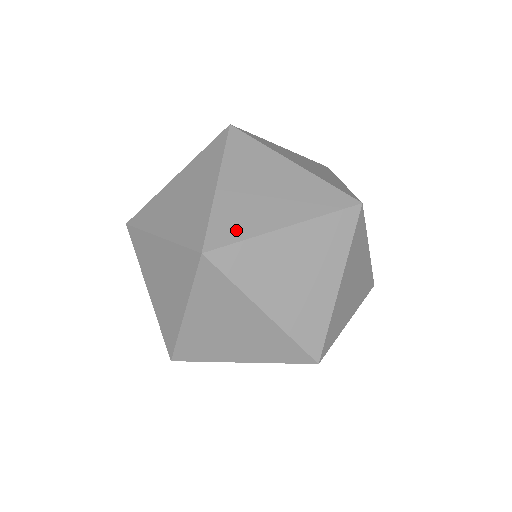
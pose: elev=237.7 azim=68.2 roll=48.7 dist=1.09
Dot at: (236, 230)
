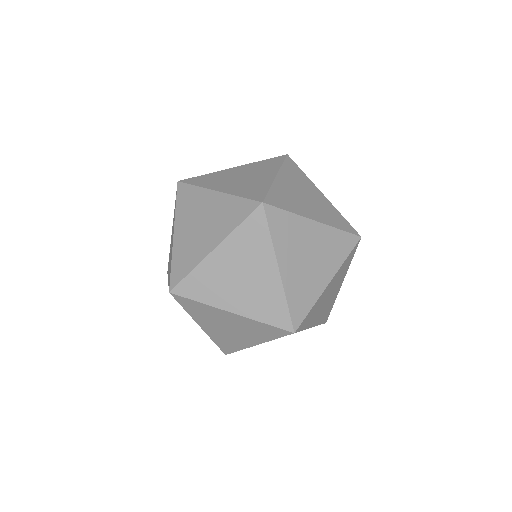
Dot at: (285, 204)
